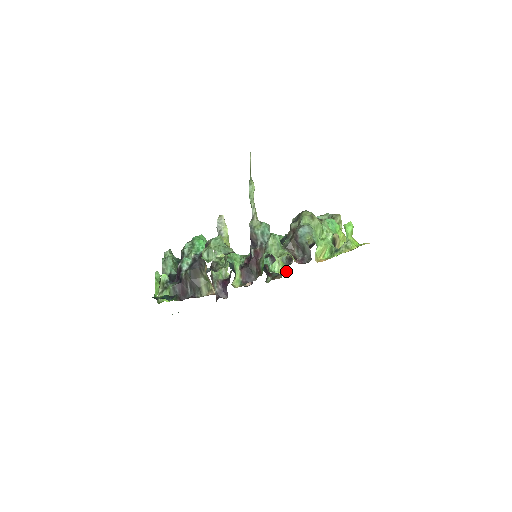
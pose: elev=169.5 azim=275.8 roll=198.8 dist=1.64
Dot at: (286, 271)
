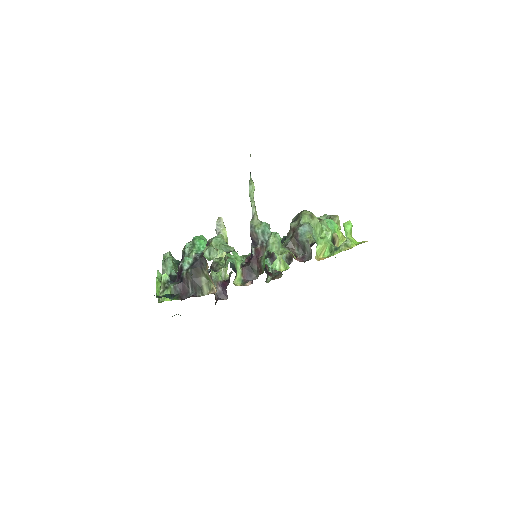
Dot at: occluded
